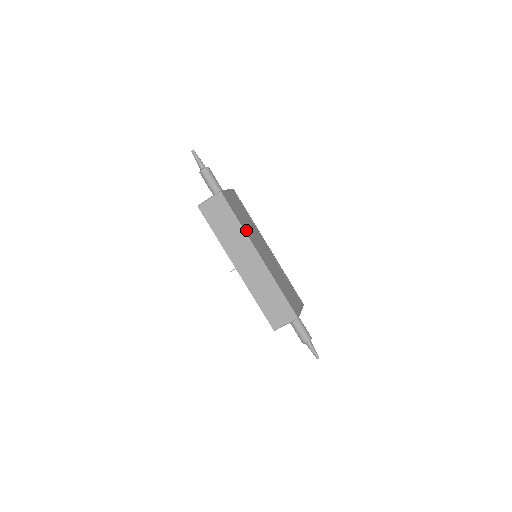
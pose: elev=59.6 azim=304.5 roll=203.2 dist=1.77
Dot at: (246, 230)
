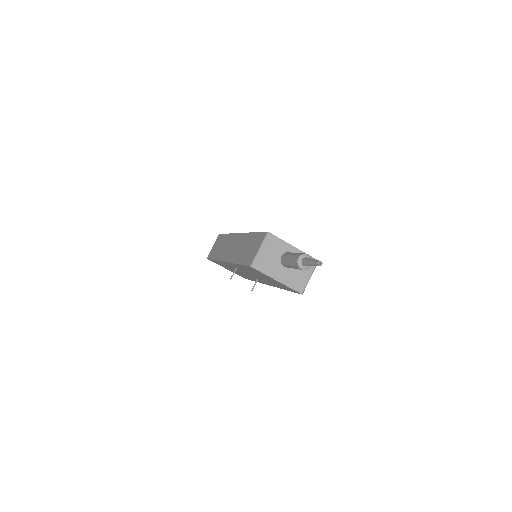
Dot at: occluded
